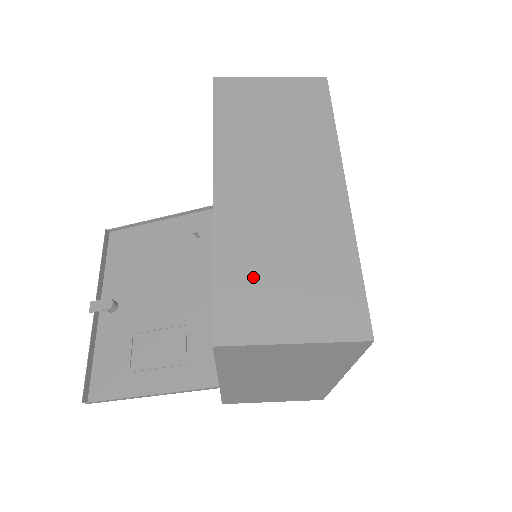
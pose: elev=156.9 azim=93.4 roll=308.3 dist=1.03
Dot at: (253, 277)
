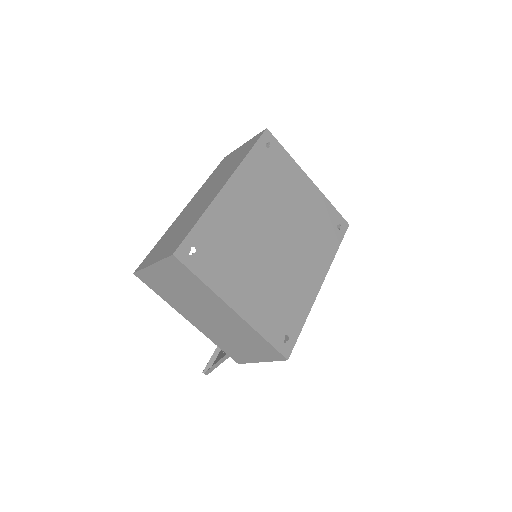
Dot at: (164, 241)
